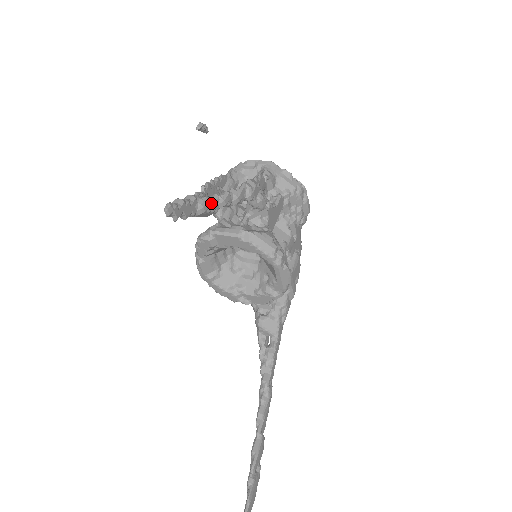
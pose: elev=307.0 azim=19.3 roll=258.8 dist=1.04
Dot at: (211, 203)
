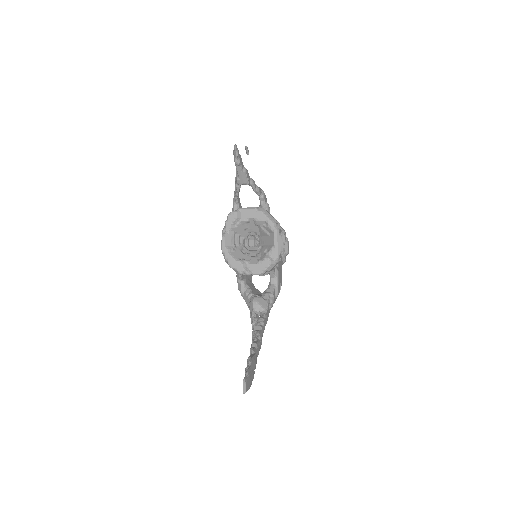
Dot at: (248, 174)
